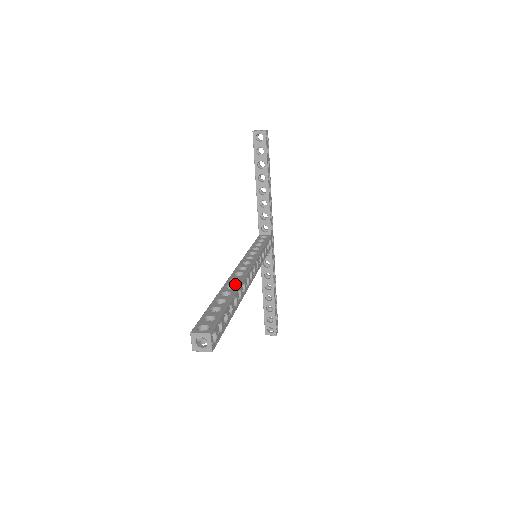
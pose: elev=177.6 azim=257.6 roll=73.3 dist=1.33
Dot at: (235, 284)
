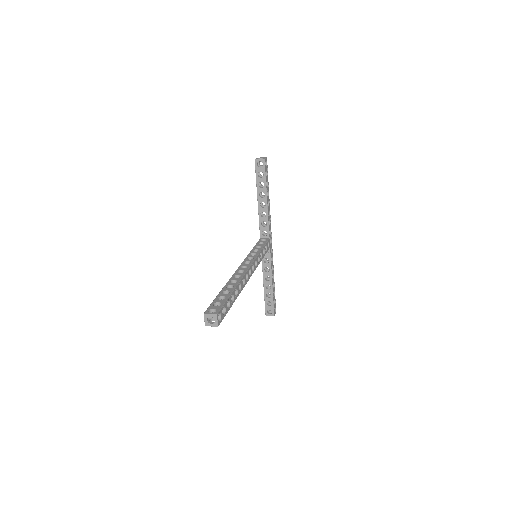
Dot at: (237, 279)
